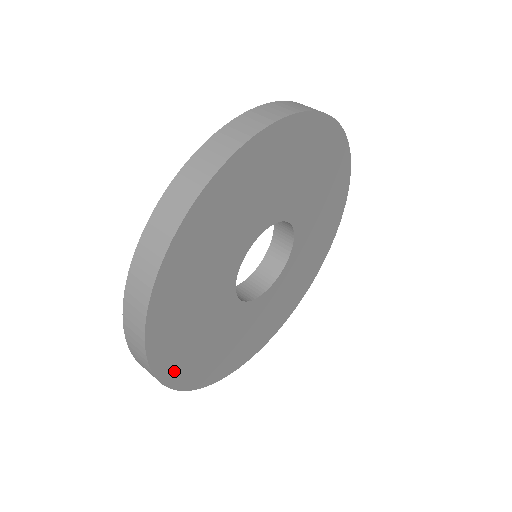
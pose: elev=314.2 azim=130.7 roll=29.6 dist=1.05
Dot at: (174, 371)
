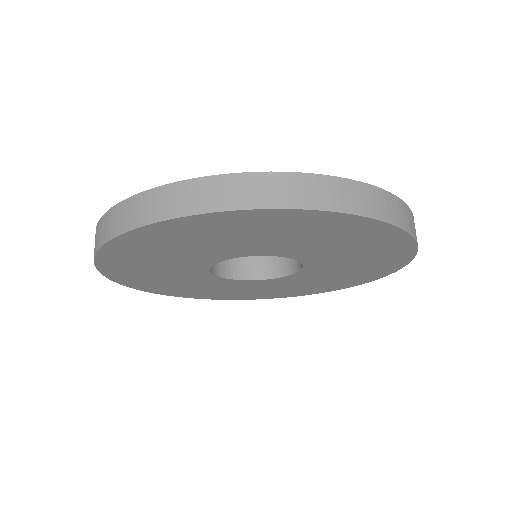
Dot at: (119, 250)
